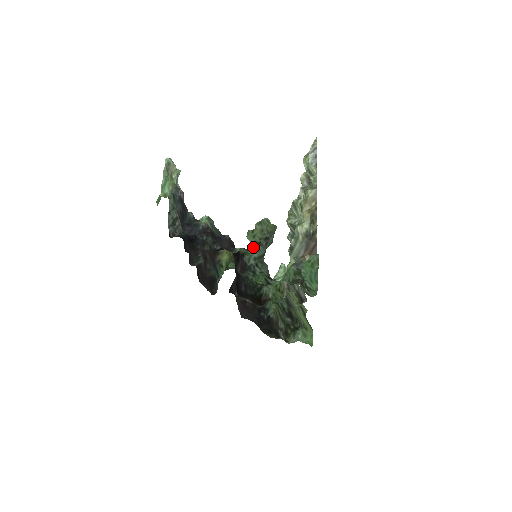
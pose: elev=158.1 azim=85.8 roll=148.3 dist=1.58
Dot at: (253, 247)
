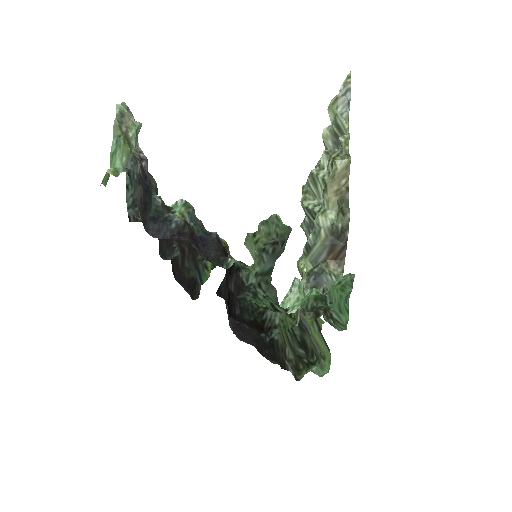
Dot at: (254, 260)
